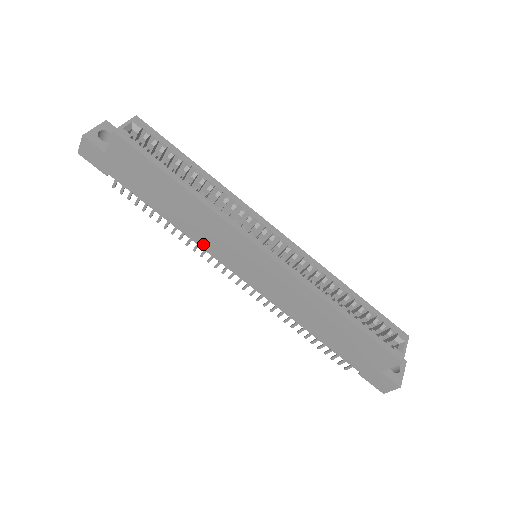
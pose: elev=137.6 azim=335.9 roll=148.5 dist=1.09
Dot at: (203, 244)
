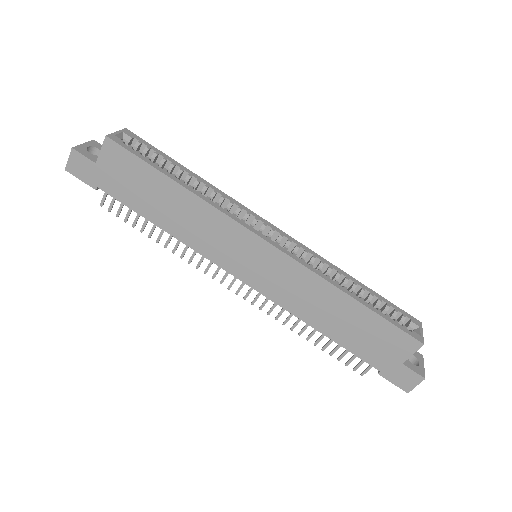
Dot at: (200, 248)
